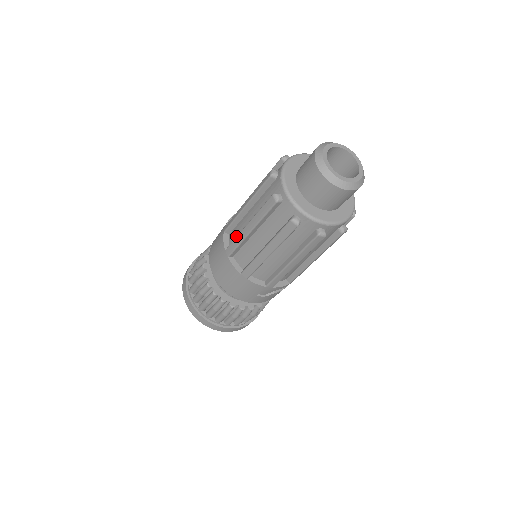
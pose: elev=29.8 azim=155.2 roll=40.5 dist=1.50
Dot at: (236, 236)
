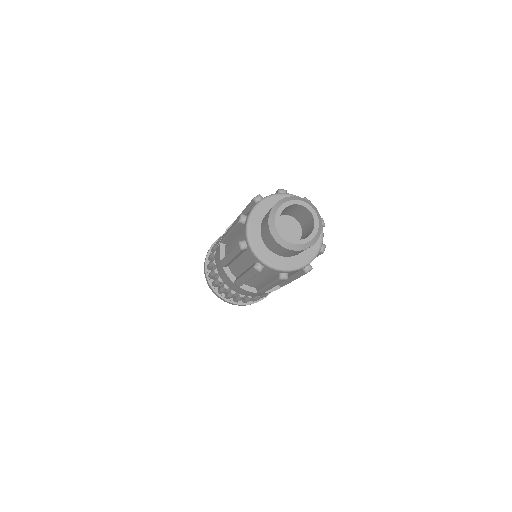
Dot at: (236, 273)
